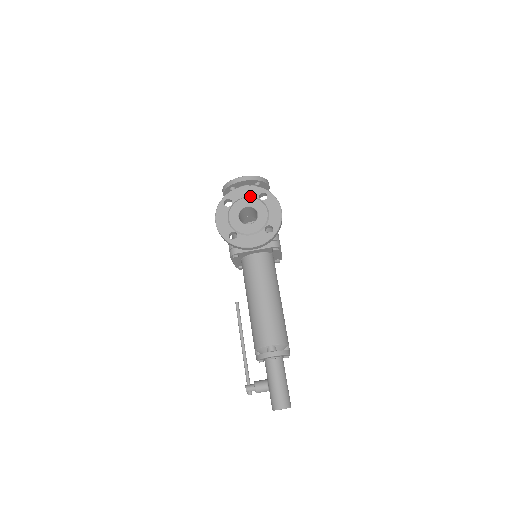
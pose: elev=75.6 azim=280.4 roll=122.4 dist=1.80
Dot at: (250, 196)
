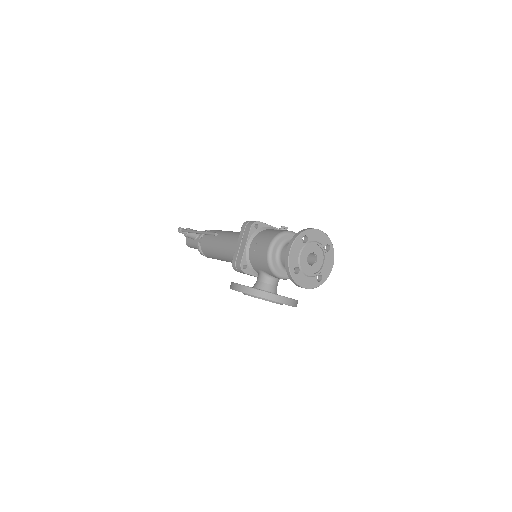
Dot at: (280, 303)
